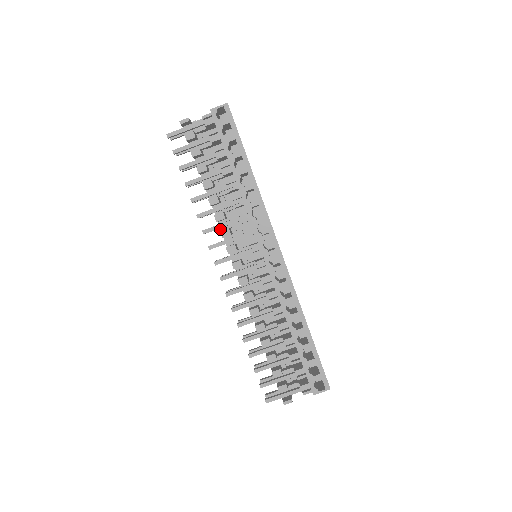
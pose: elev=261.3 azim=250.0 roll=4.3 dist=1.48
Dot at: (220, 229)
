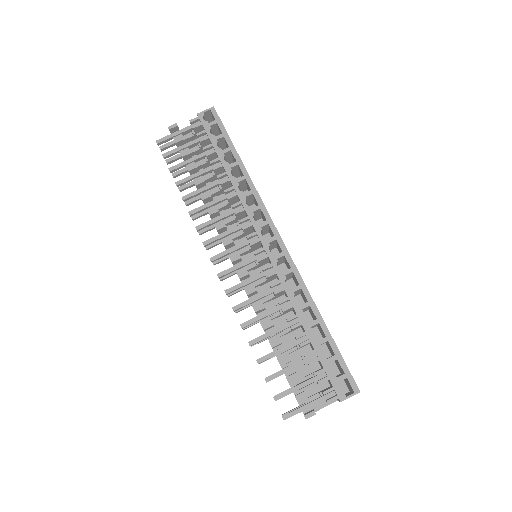
Dot at: (214, 226)
